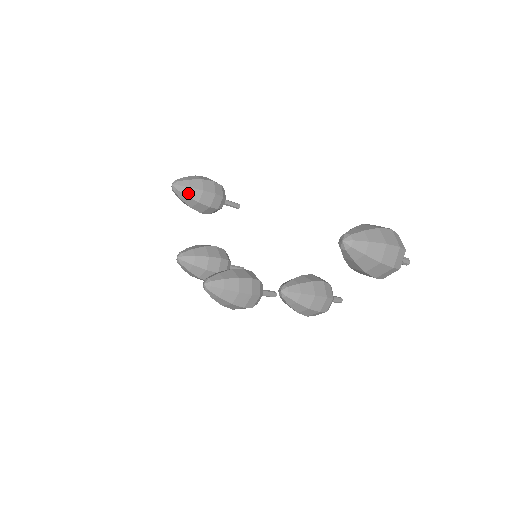
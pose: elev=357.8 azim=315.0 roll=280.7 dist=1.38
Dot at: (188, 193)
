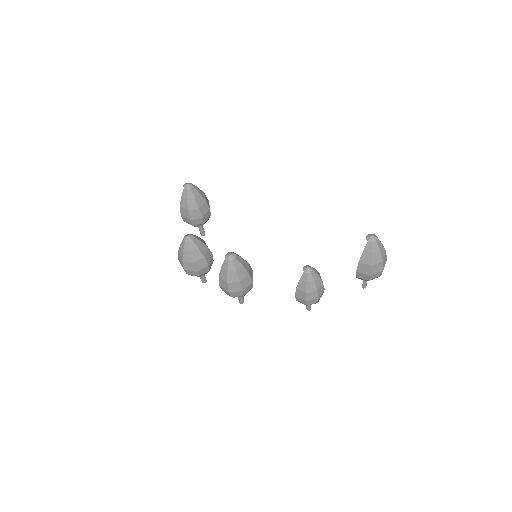
Dot at: (196, 196)
